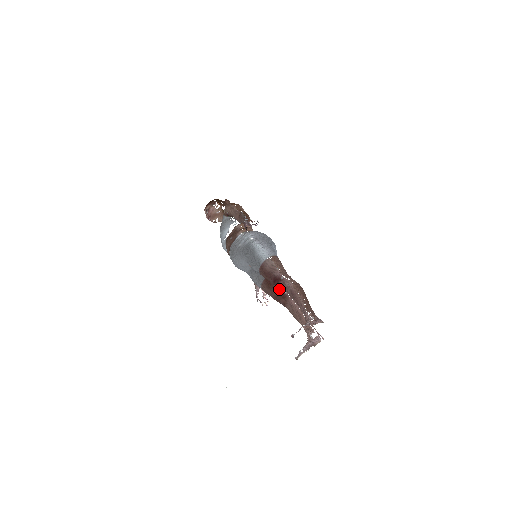
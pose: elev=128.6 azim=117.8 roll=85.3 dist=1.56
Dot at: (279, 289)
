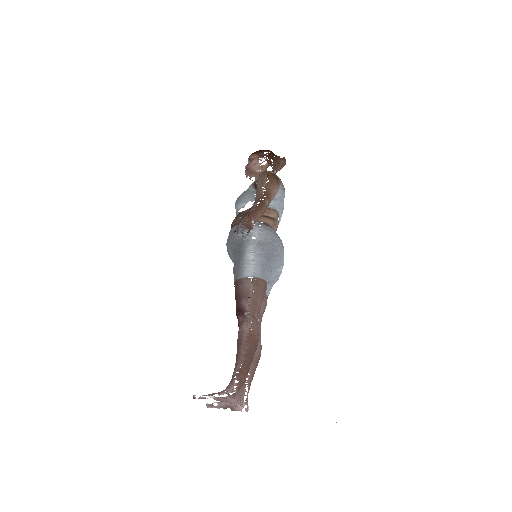
Dot at: (248, 315)
